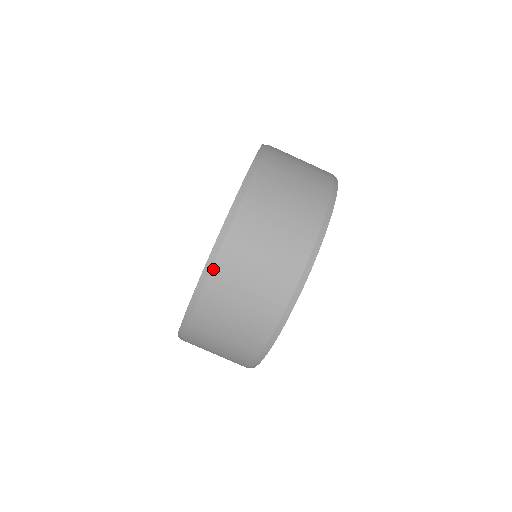
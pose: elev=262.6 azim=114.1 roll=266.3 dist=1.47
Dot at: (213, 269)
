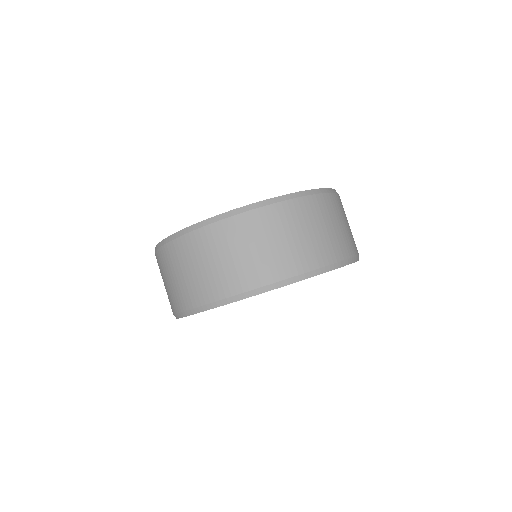
Dot at: (319, 195)
